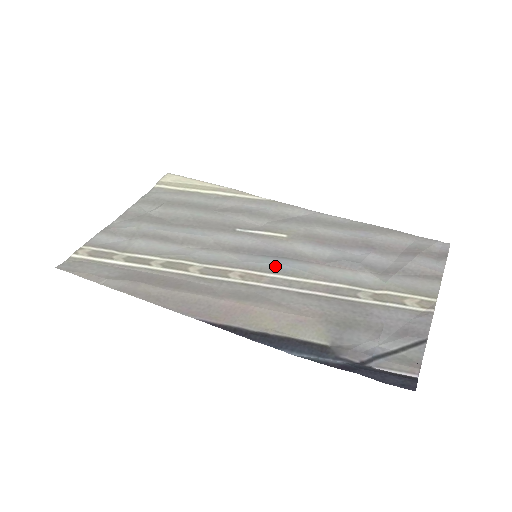
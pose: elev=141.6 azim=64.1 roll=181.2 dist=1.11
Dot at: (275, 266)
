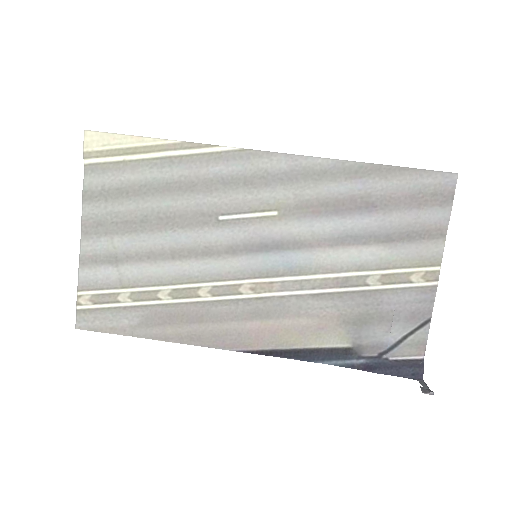
Dot at: (280, 266)
